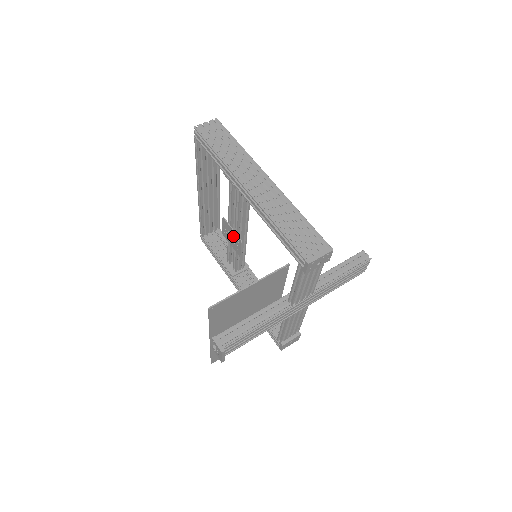
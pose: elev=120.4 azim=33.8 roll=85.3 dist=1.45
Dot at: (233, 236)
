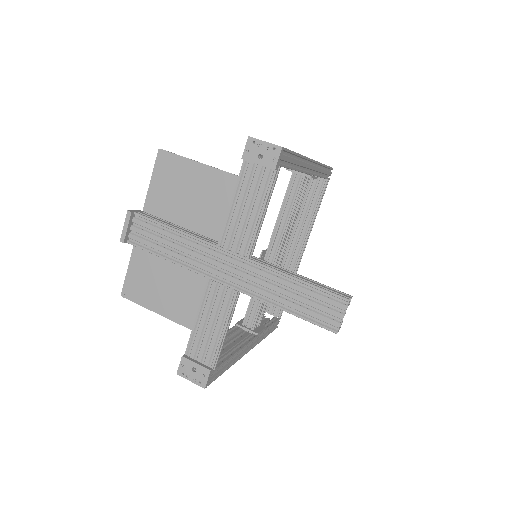
Dot at: occluded
